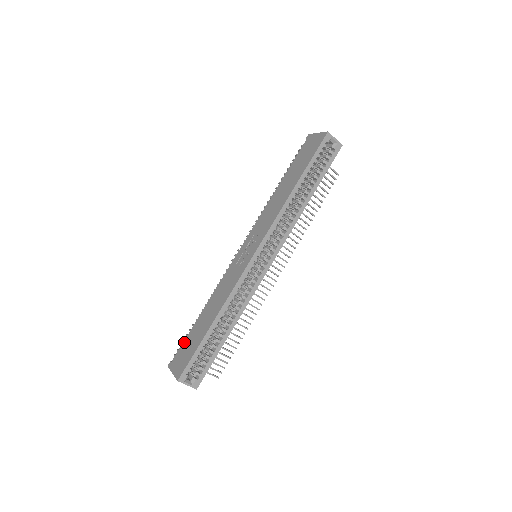
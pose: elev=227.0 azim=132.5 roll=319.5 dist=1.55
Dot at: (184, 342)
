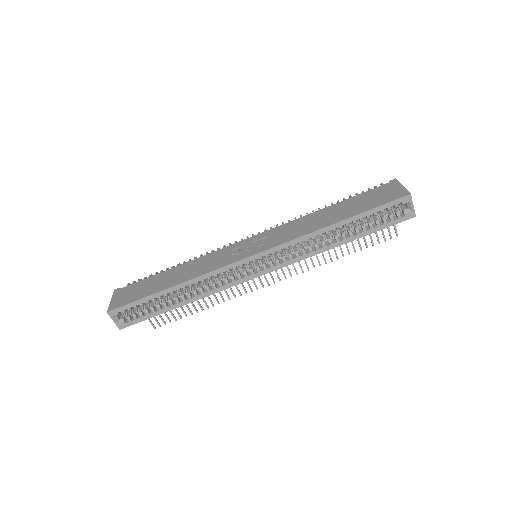
Dot at: (141, 281)
